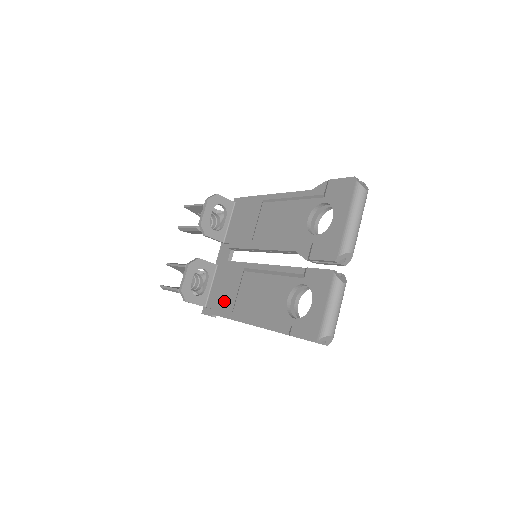
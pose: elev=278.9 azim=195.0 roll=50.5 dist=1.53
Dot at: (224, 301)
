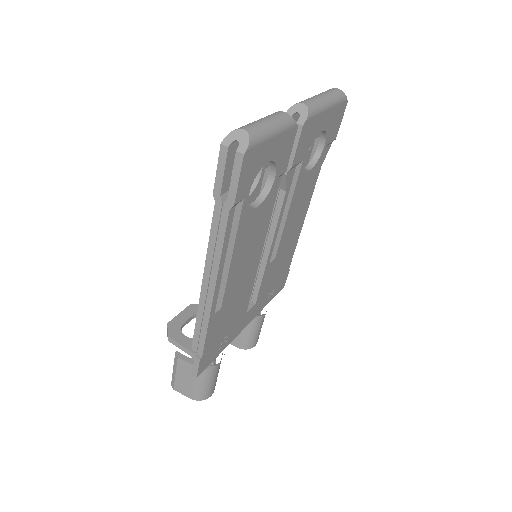
Dot at: occluded
